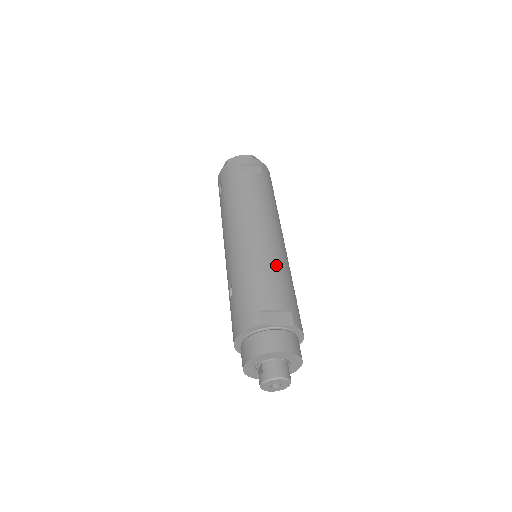
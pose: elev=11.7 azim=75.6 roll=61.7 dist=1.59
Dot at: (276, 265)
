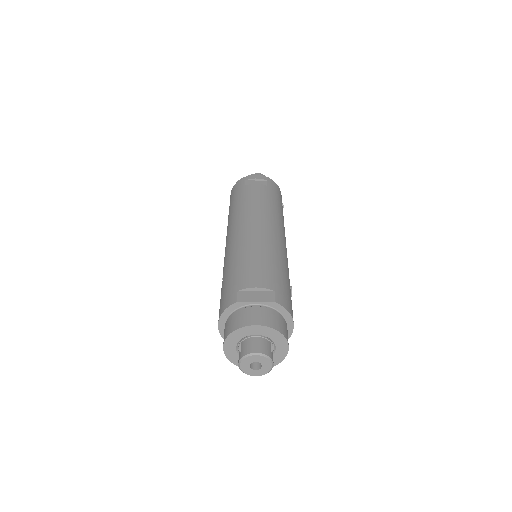
Dot at: (265, 252)
